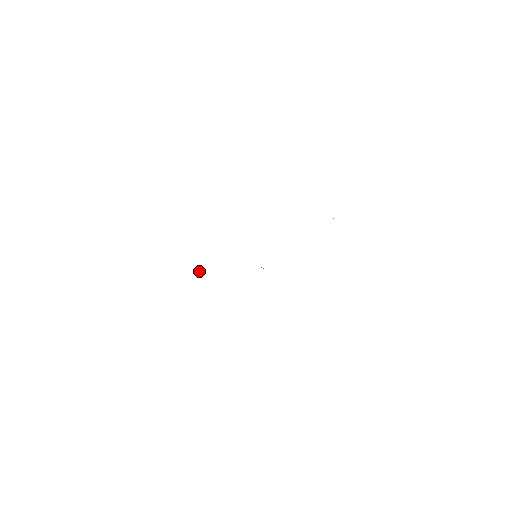
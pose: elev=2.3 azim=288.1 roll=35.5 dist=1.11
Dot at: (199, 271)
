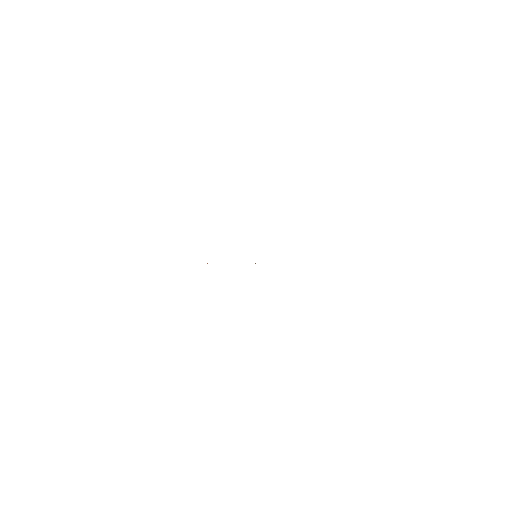
Dot at: occluded
